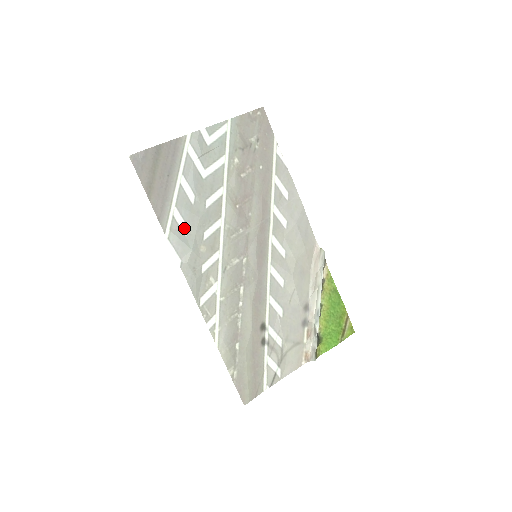
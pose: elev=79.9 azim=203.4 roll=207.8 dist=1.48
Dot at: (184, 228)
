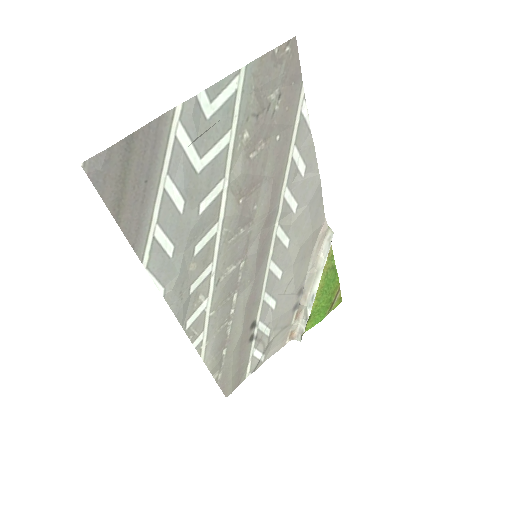
Dot at: (168, 248)
